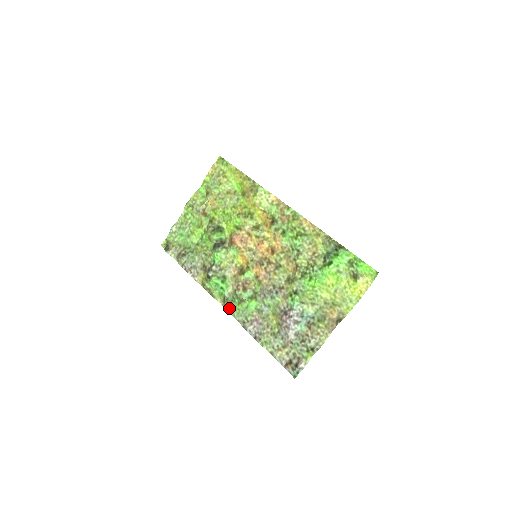
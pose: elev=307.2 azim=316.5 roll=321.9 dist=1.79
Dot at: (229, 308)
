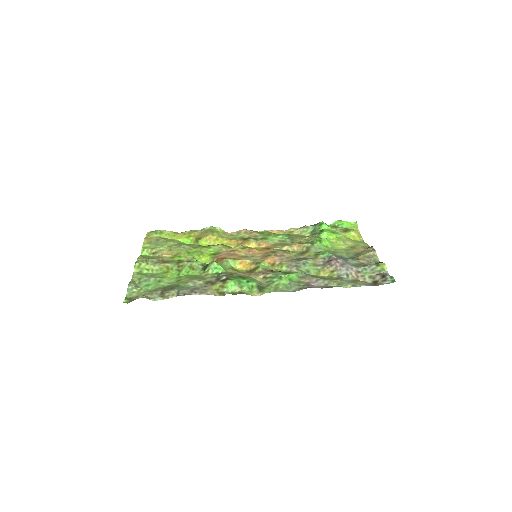
Dot at: (273, 289)
